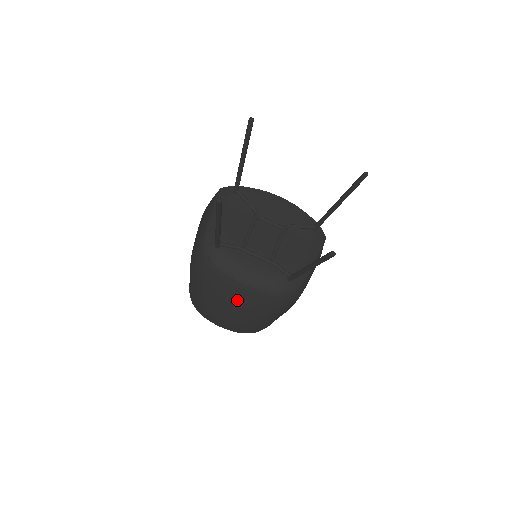
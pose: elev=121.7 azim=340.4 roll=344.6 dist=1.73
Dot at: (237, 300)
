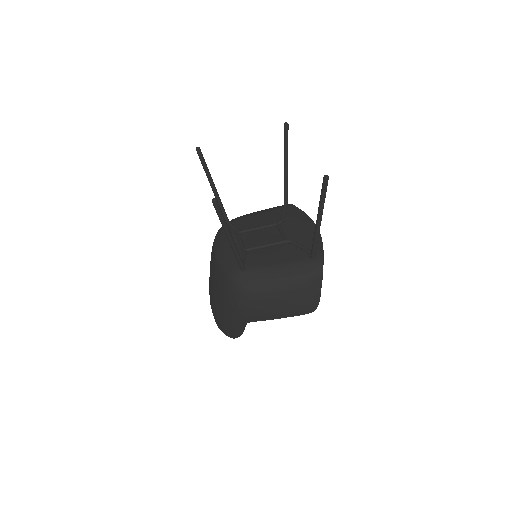
Dot at: (212, 275)
